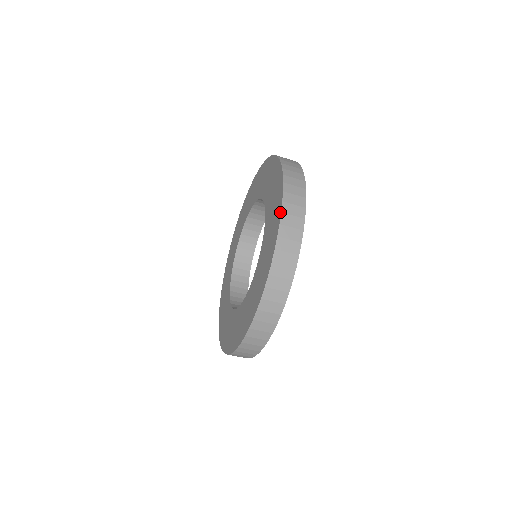
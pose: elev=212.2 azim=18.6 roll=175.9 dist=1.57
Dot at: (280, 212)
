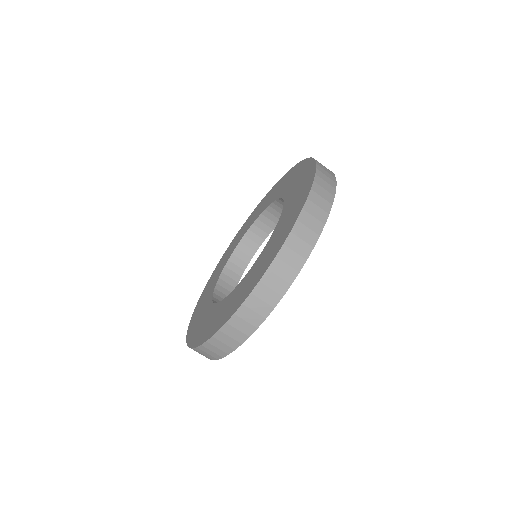
Dot at: (290, 231)
